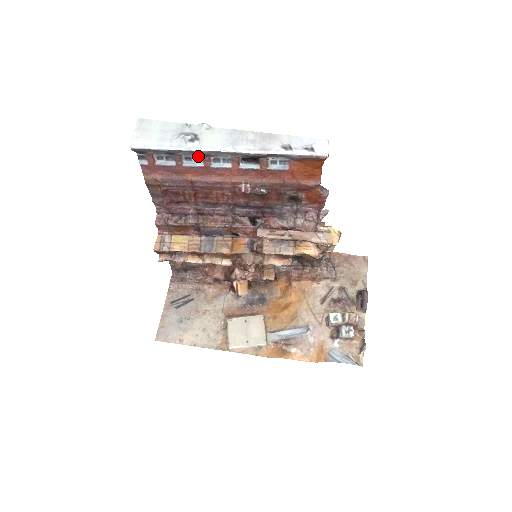
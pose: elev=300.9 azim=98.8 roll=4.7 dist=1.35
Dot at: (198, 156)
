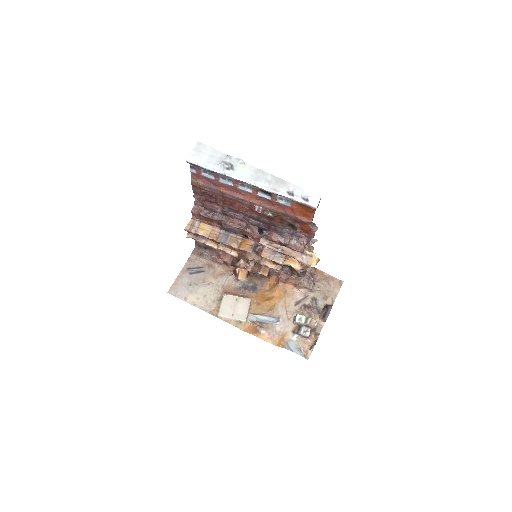
Dot at: (231, 179)
